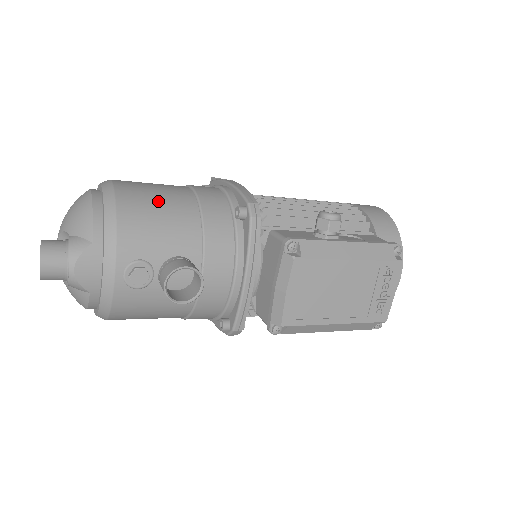
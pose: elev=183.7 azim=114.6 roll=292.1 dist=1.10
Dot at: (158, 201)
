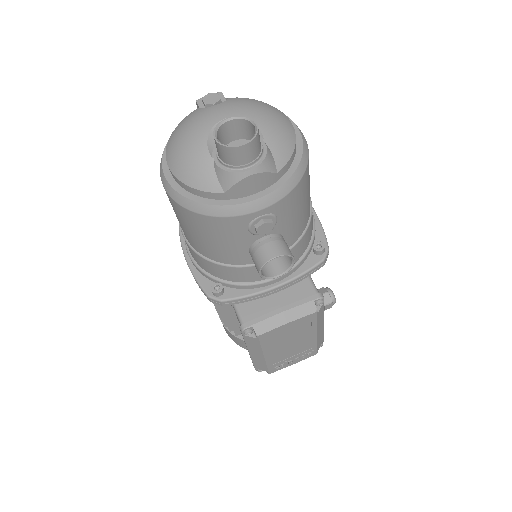
Dot at: occluded
